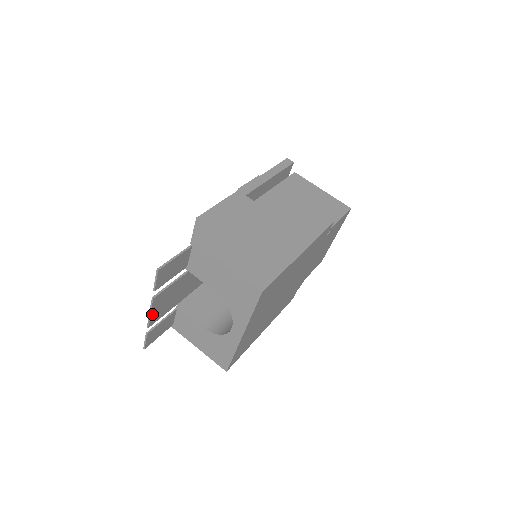
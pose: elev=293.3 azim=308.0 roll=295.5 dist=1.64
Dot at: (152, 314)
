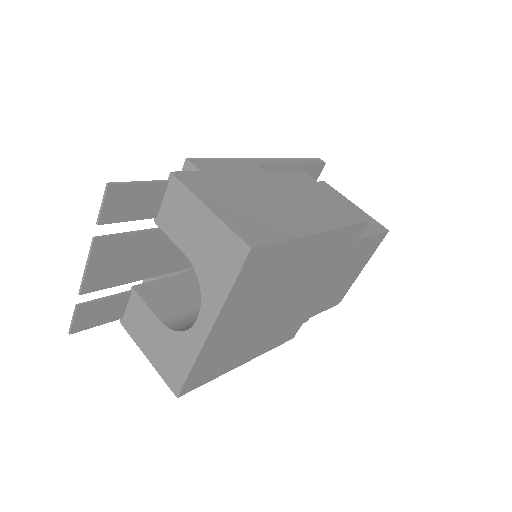
Dot at: (89, 271)
